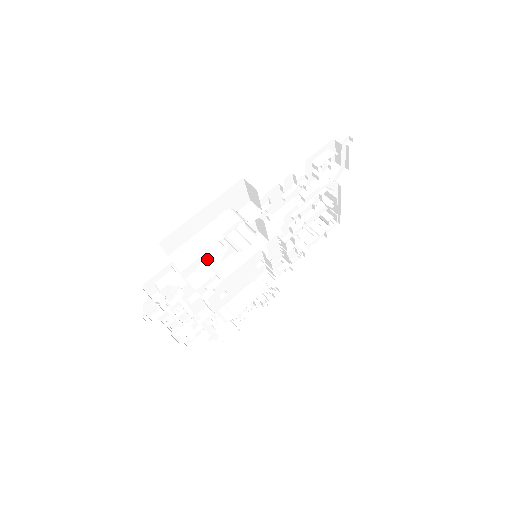
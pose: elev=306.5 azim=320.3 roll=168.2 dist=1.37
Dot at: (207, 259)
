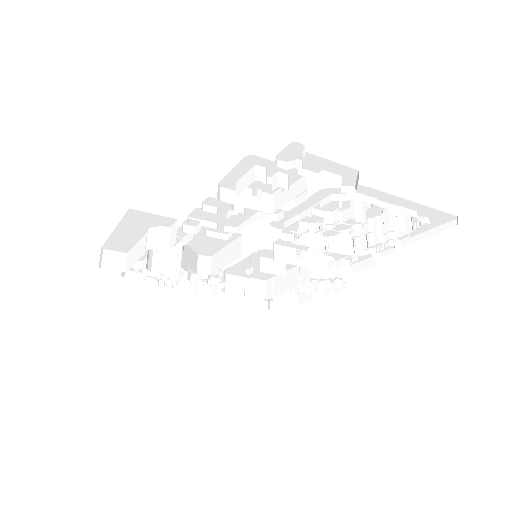
Dot at: occluded
